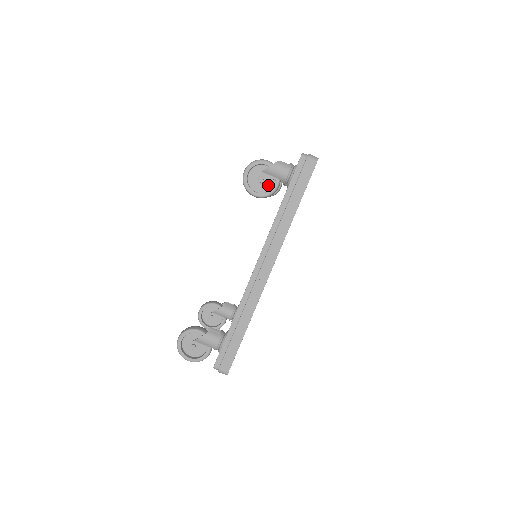
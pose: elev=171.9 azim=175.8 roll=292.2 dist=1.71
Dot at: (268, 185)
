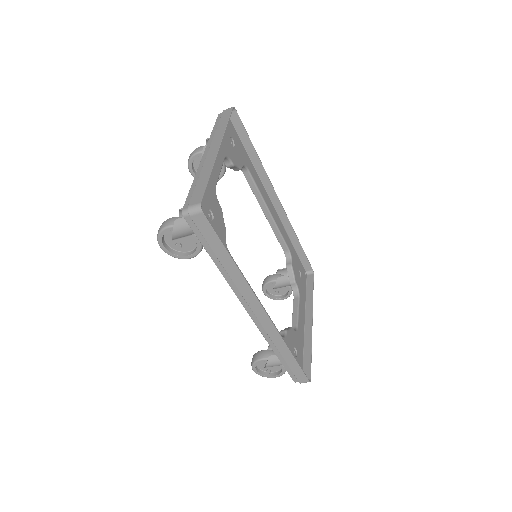
Dot at: (191, 240)
